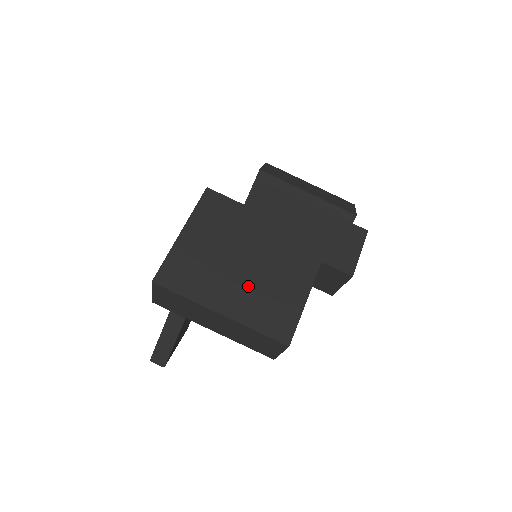
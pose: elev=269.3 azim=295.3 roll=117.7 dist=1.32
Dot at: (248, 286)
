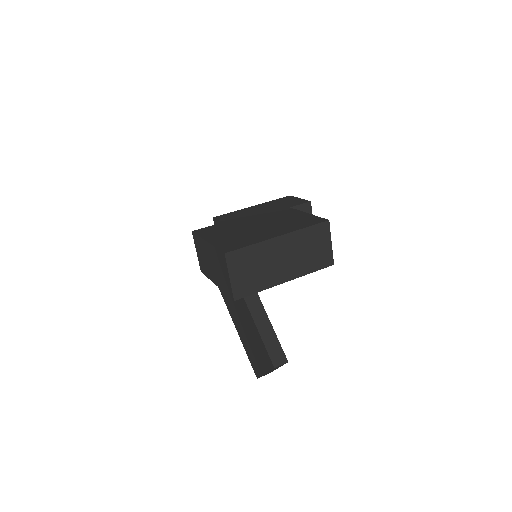
Dot at: (273, 227)
